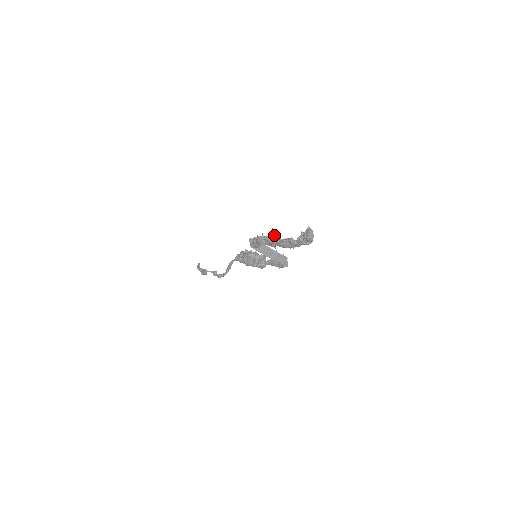
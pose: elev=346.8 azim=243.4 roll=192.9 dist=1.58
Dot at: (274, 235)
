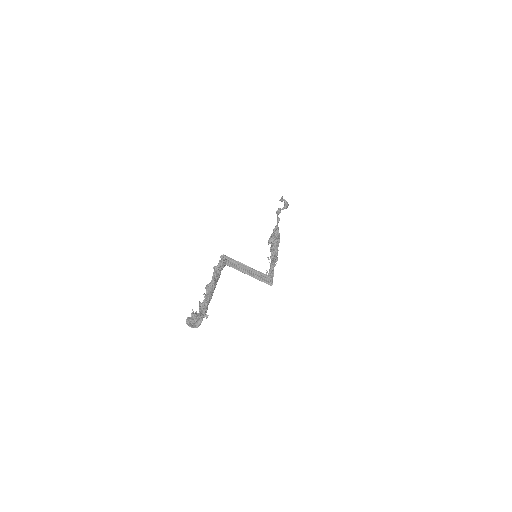
Dot at: (213, 279)
